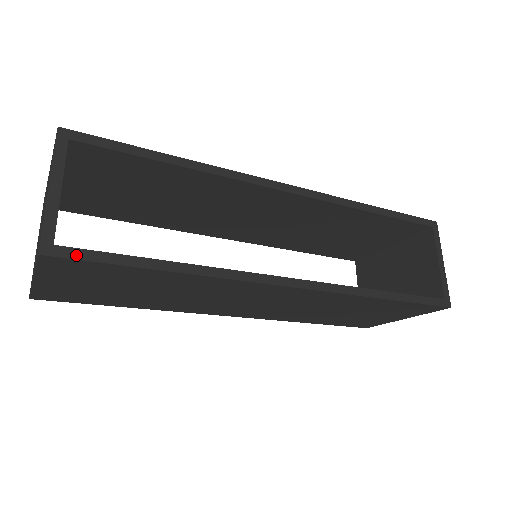
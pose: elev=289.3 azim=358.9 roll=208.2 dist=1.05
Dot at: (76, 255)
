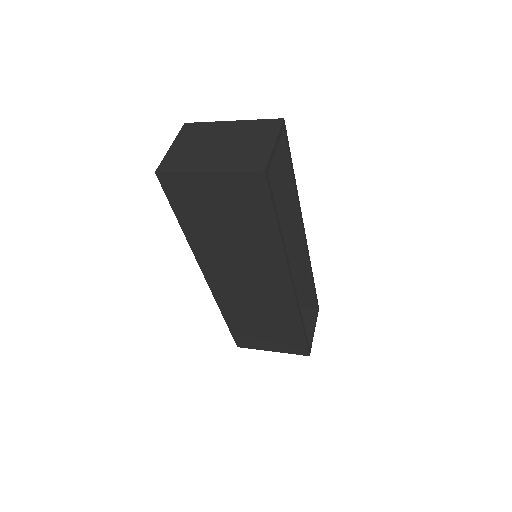
Dot at: (269, 186)
